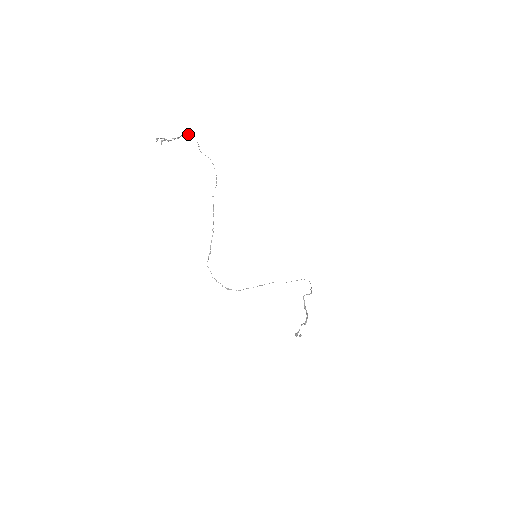
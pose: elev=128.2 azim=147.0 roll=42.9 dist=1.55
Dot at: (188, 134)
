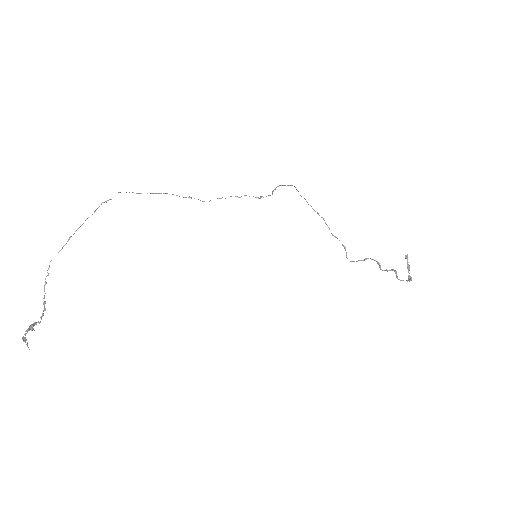
Dot at: occluded
